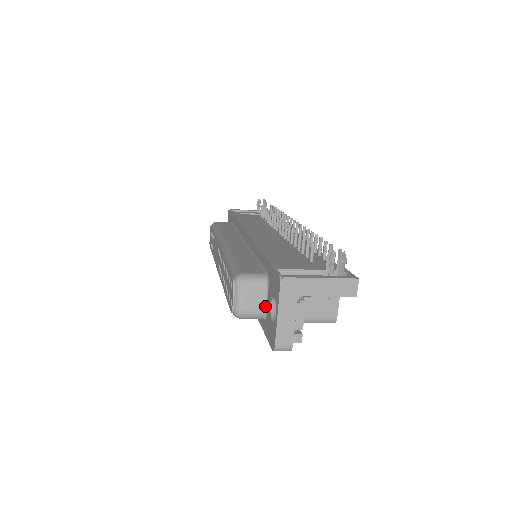
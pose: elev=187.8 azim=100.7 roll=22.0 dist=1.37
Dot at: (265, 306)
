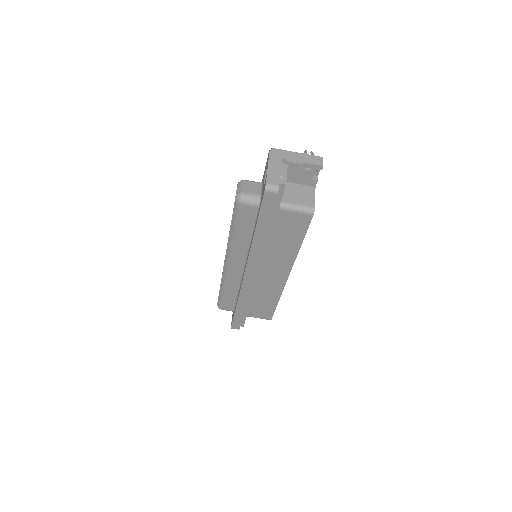
Dot at: (260, 193)
